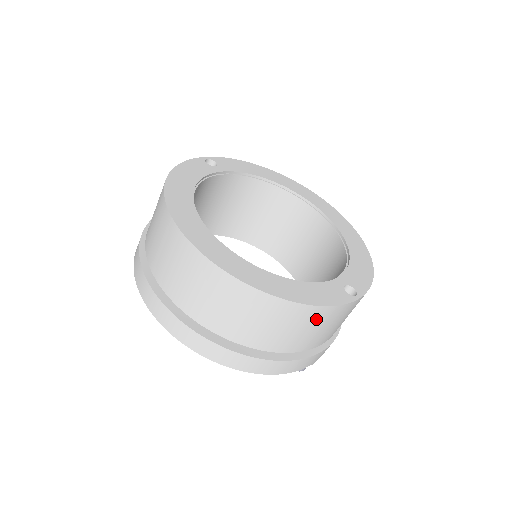
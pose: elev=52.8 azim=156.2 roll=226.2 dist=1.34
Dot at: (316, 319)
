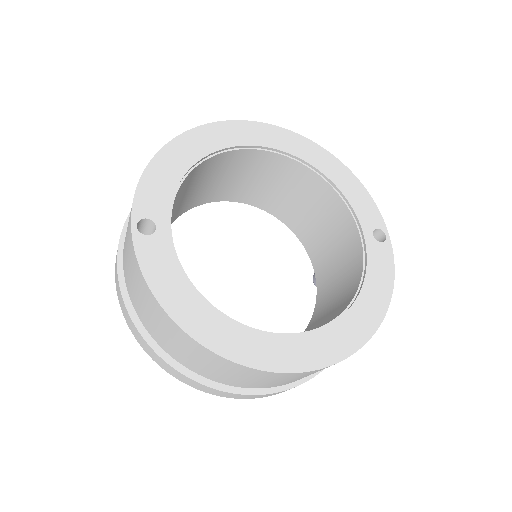
Dot at: occluded
